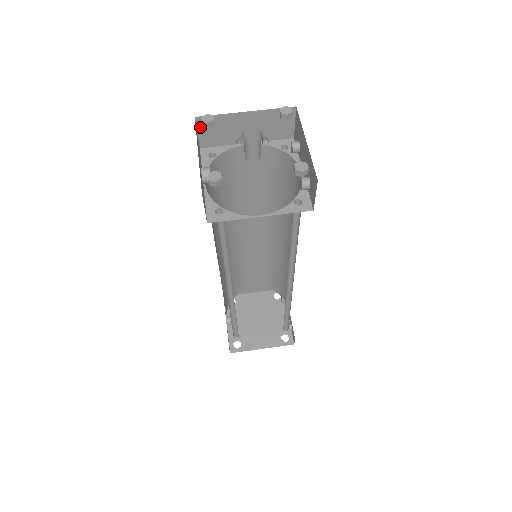
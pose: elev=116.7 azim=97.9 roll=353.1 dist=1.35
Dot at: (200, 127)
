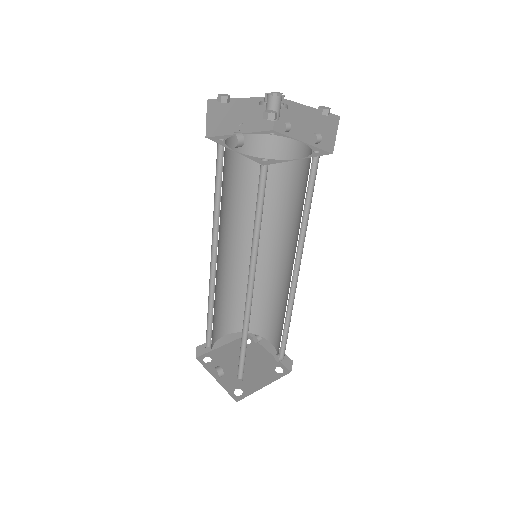
Dot at: (209, 112)
